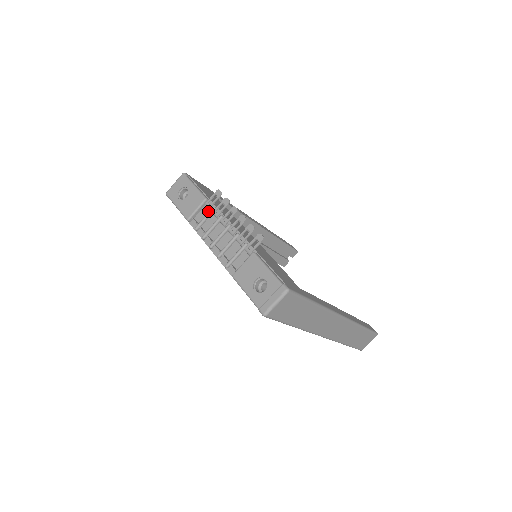
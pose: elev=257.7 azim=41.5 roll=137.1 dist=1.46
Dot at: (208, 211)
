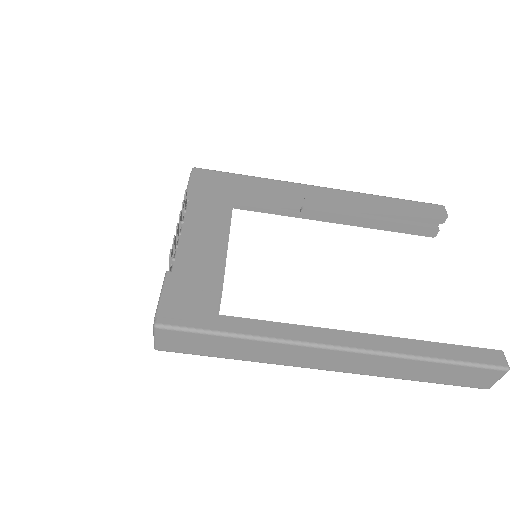
Dot at: occluded
